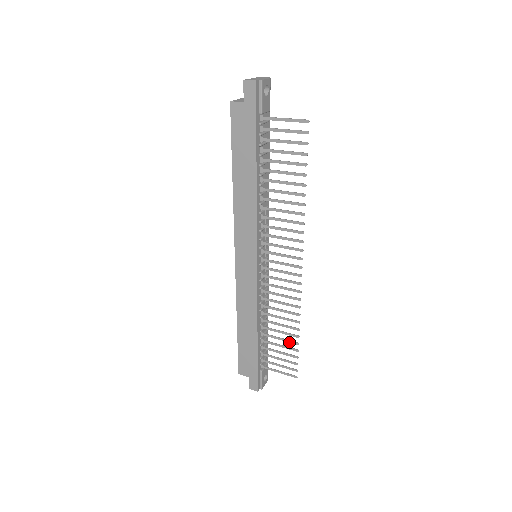
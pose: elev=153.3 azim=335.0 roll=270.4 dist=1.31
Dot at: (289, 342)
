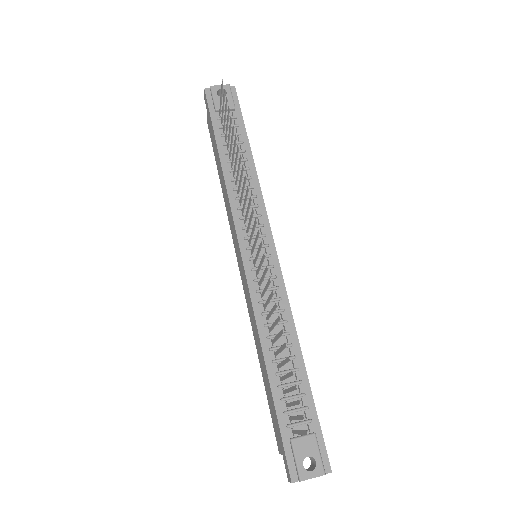
Dot at: (286, 362)
